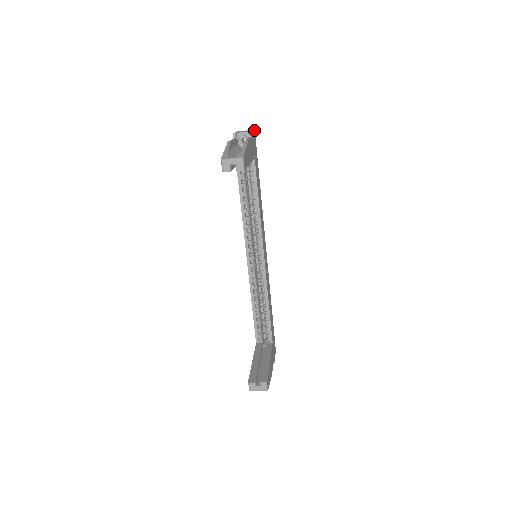
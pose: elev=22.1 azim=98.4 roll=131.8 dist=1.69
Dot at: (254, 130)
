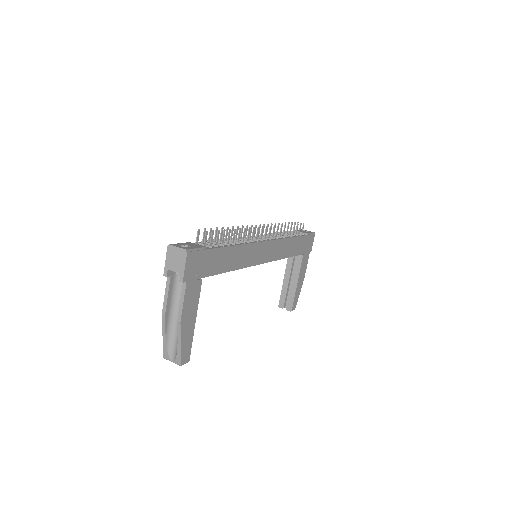
Dot at: (186, 257)
